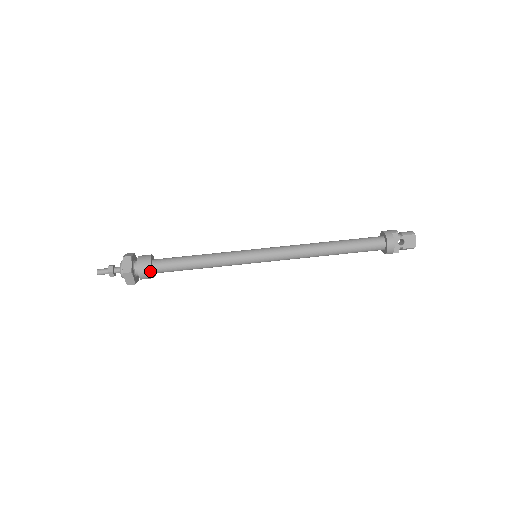
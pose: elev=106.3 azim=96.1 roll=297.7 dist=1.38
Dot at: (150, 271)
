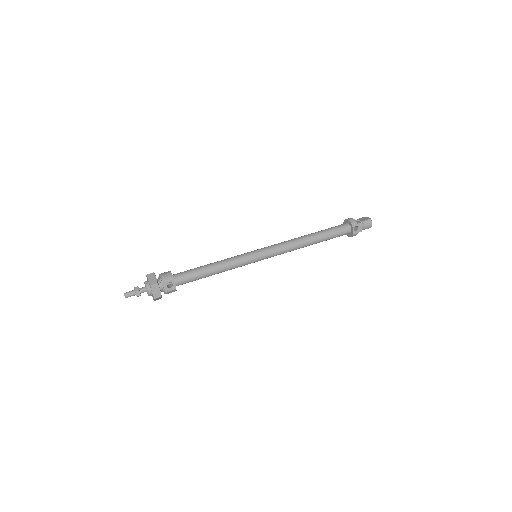
Dot at: (170, 272)
